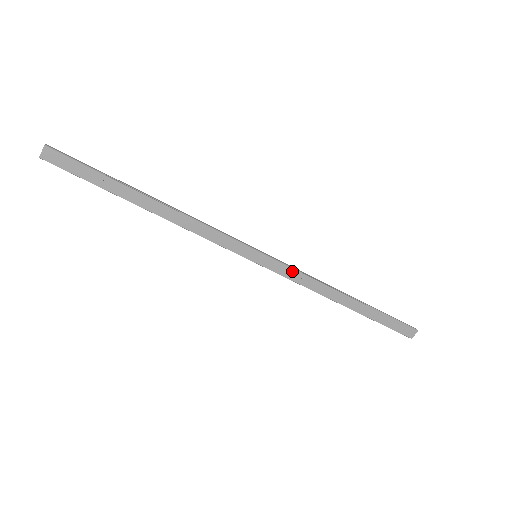
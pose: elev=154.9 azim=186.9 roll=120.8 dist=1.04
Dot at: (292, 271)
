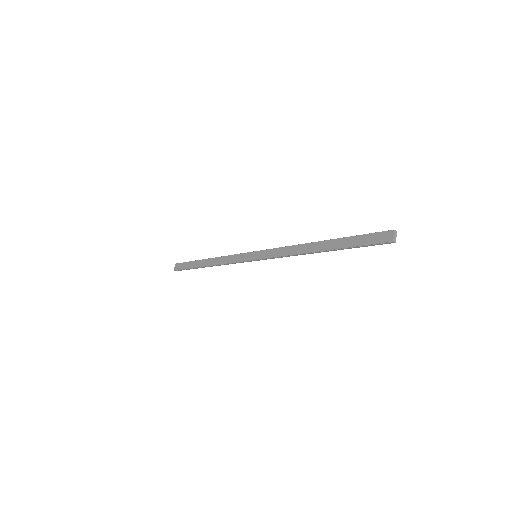
Dot at: (276, 250)
